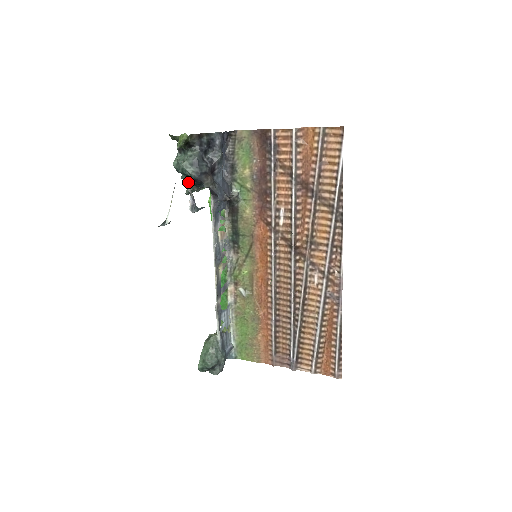
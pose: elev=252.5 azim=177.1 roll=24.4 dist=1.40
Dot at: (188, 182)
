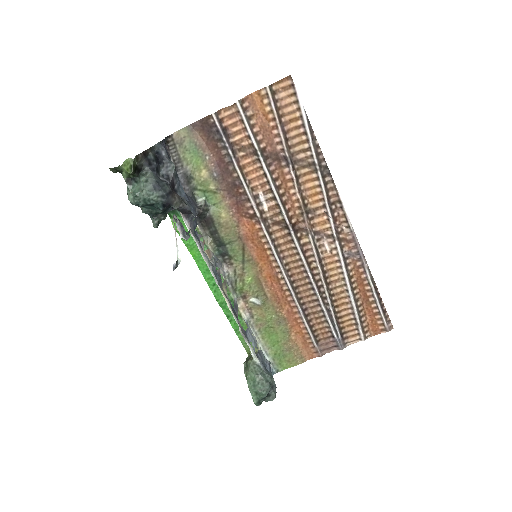
Dot at: (152, 213)
